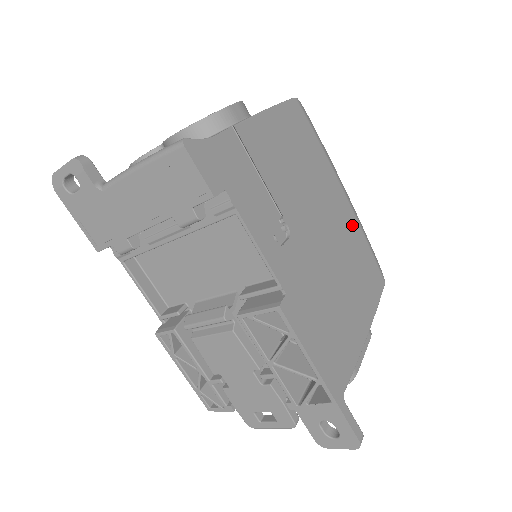
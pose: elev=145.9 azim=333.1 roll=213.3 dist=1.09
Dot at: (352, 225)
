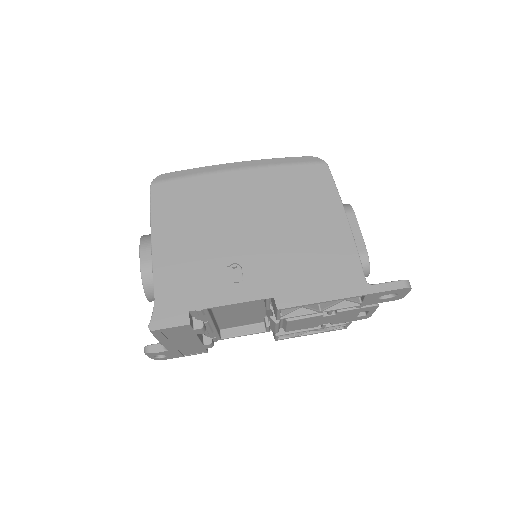
Dot at: (265, 178)
